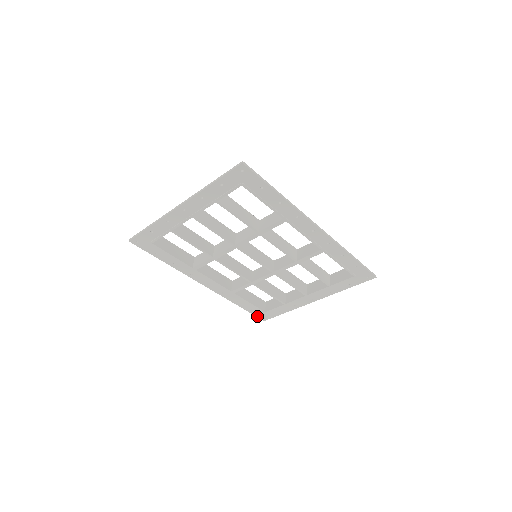
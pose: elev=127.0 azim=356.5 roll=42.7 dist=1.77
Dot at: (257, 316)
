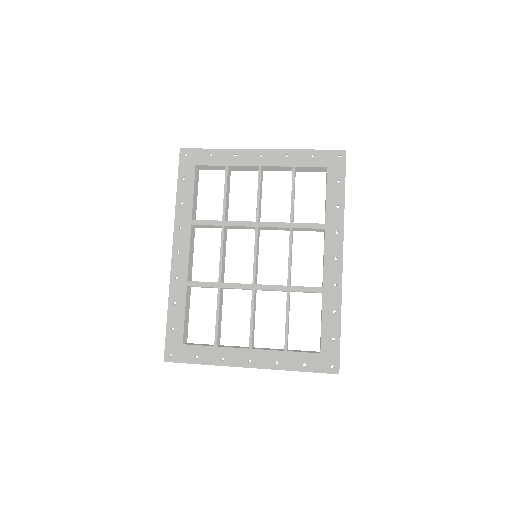
Dot at: (166, 346)
